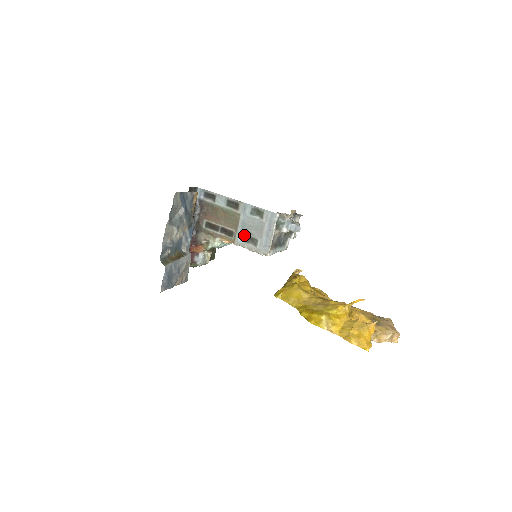
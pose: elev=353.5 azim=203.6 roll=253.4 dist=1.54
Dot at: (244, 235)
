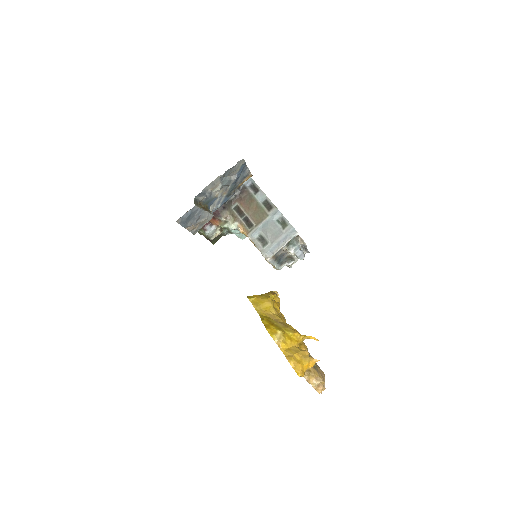
Dot at: (260, 233)
